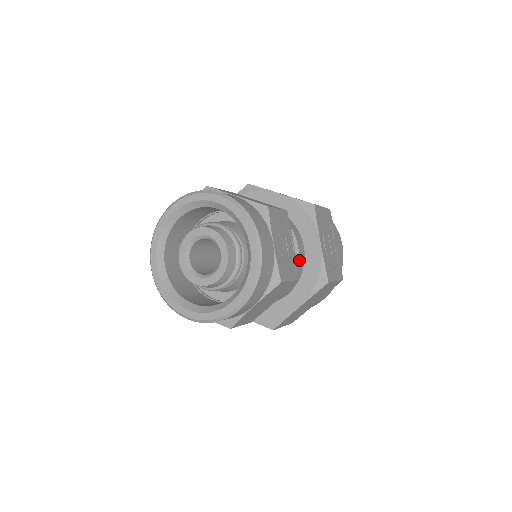
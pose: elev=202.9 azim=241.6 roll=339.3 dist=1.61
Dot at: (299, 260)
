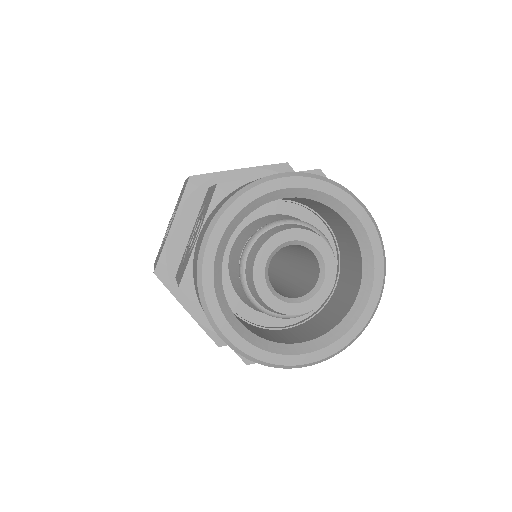
Dot at: occluded
